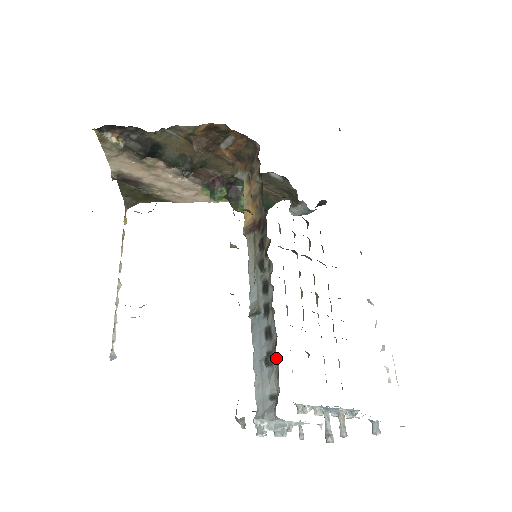
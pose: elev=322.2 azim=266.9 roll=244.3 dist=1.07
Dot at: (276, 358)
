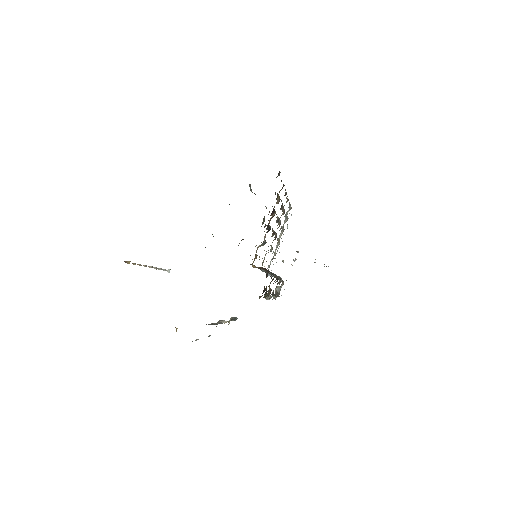
Dot at: occluded
